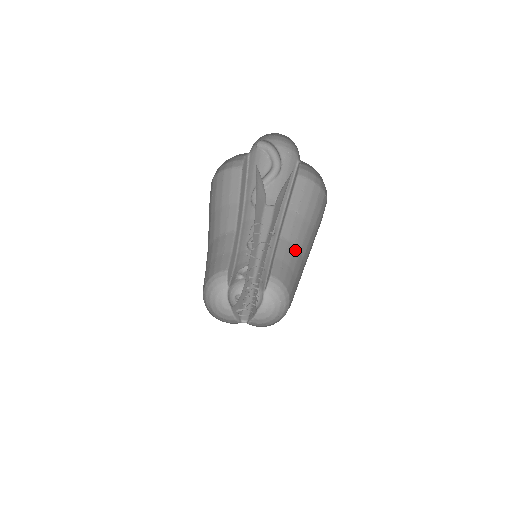
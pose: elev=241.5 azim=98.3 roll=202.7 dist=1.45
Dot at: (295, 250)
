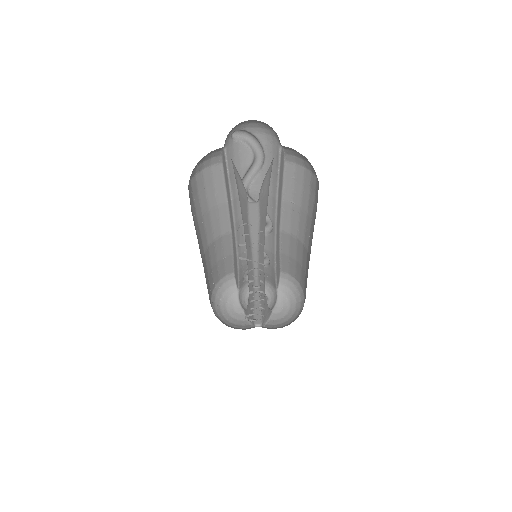
Dot at: (298, 243)
